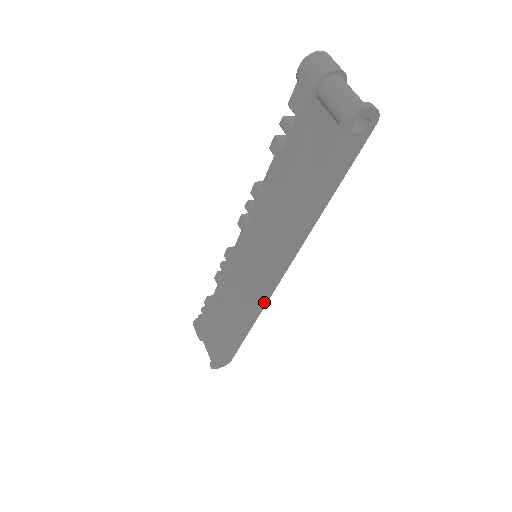
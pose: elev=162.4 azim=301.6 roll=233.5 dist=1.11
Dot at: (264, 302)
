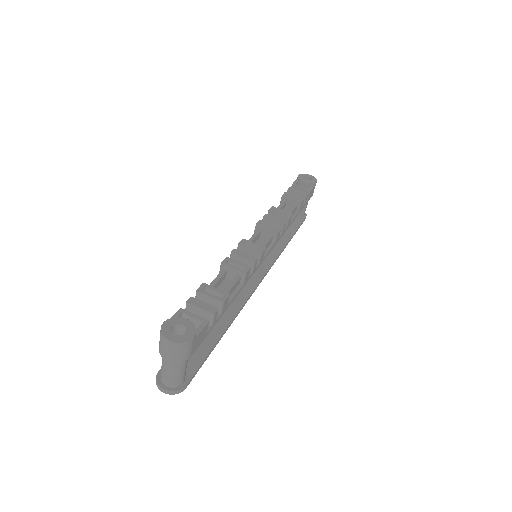
Dot at: (271, 262)
